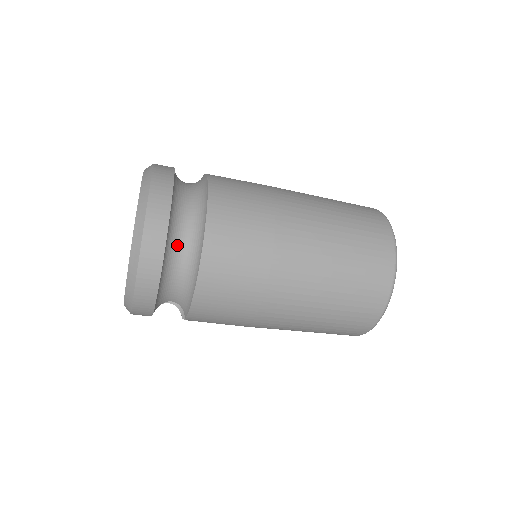
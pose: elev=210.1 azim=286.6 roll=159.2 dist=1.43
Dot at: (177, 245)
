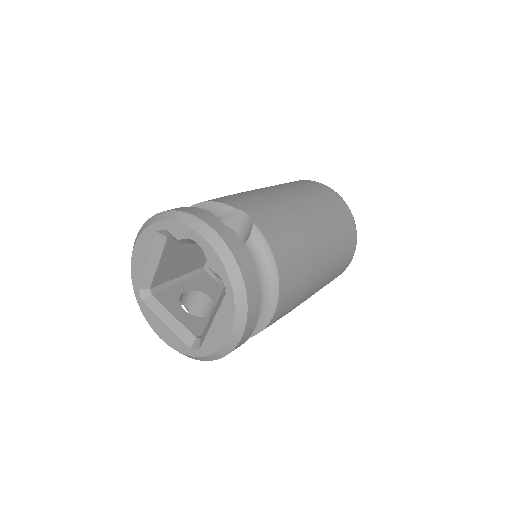
Dot at: occluded
